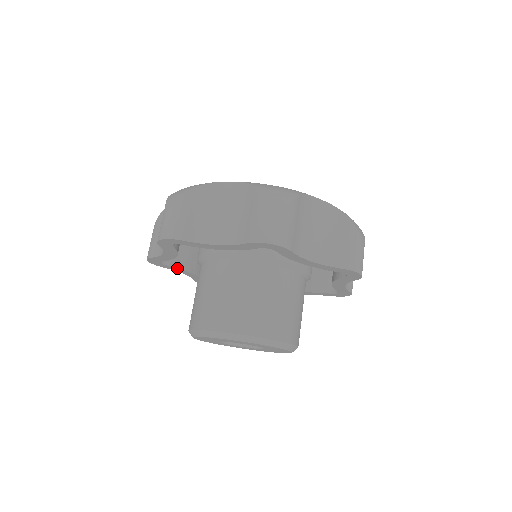
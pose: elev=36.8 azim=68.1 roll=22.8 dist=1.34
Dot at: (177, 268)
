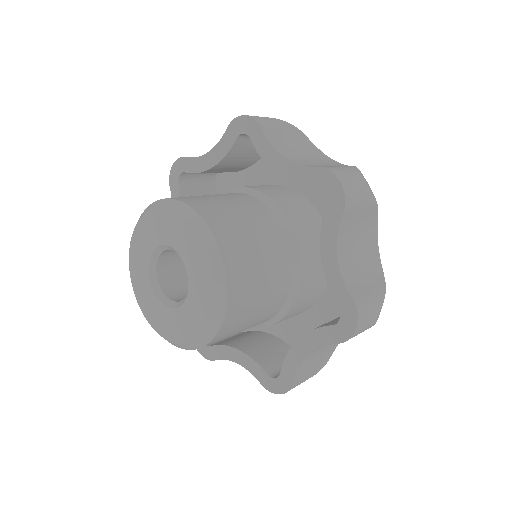
Dot at: occluded
